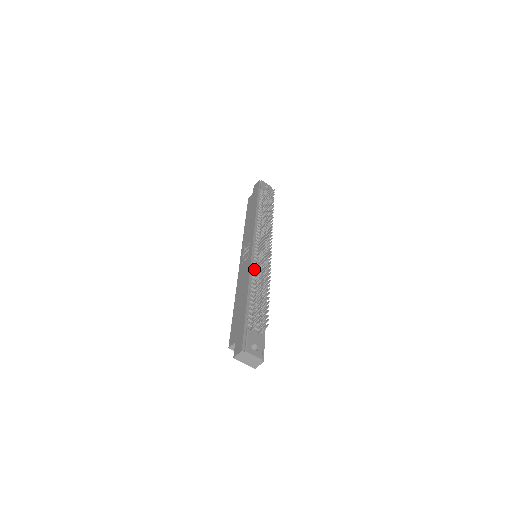
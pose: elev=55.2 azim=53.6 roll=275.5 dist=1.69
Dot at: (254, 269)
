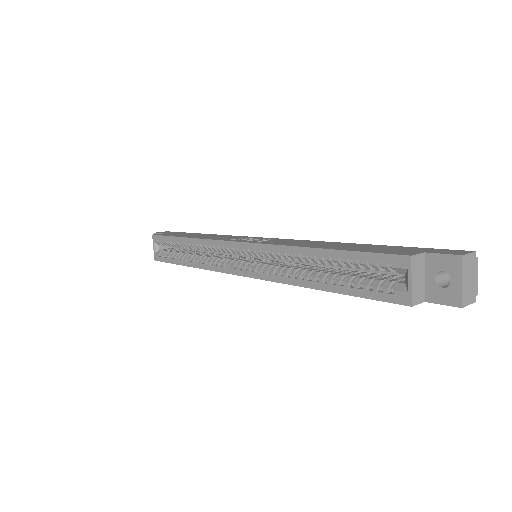
Dot at: occluded
